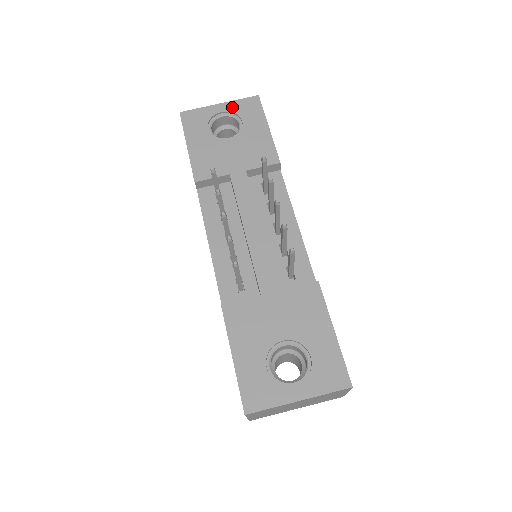
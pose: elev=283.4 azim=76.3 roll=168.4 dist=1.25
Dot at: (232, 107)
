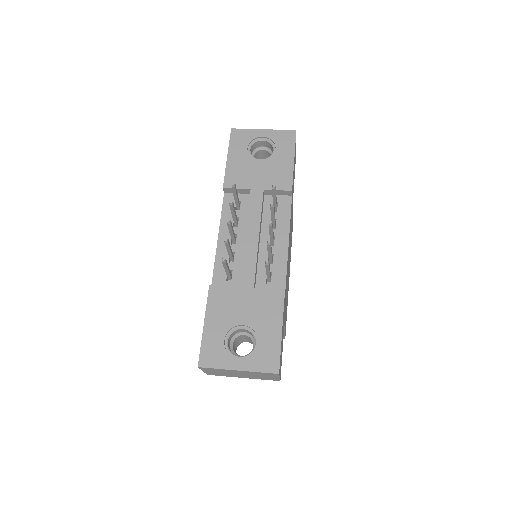
Dot at: (272, 135)
